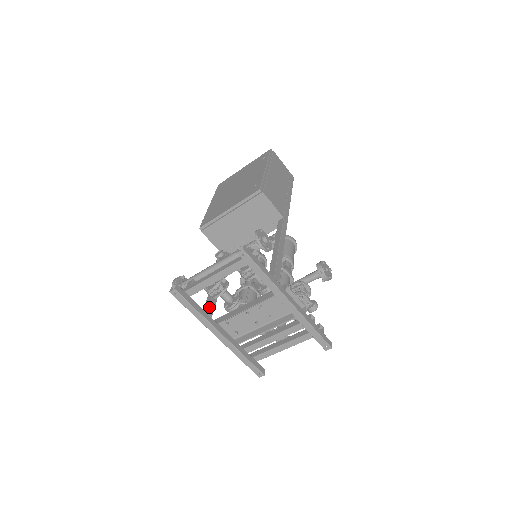
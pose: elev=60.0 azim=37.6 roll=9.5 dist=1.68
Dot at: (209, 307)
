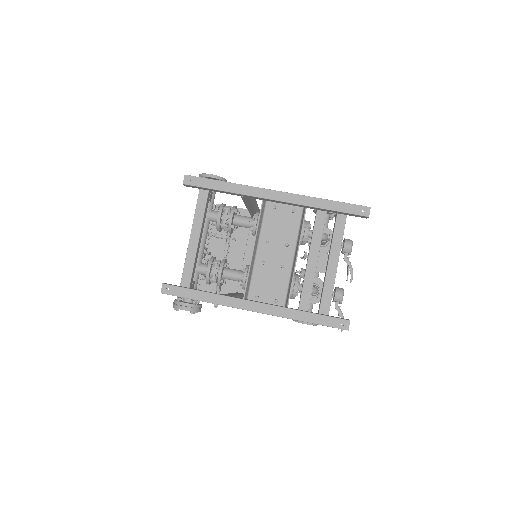
Dot at: (223, 294)
